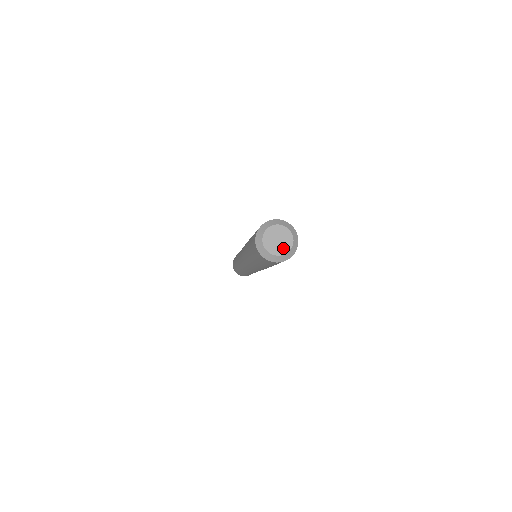
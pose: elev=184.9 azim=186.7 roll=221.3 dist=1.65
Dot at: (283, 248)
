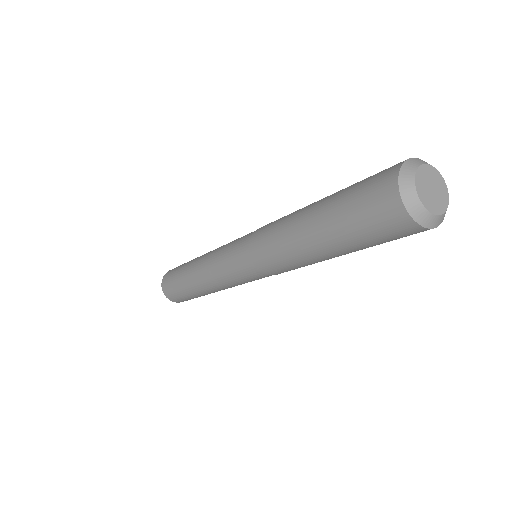
Dot at: (442, 194)
